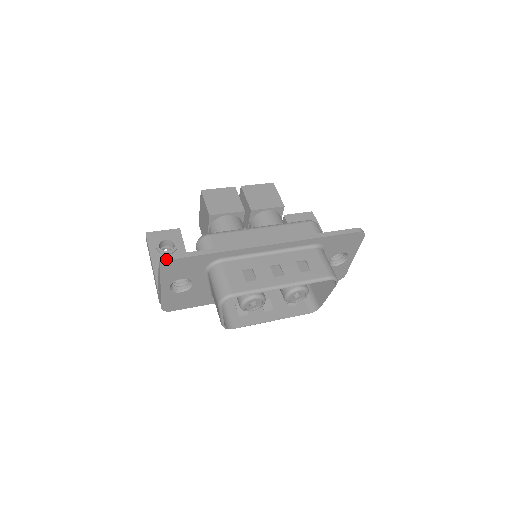
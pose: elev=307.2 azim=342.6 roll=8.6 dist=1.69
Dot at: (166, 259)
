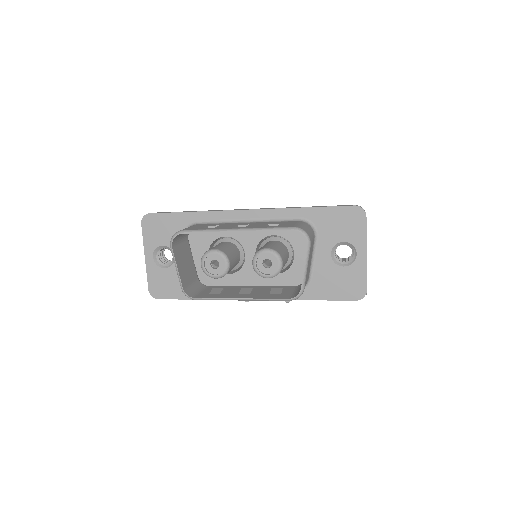
Dot at: (147, 214)
